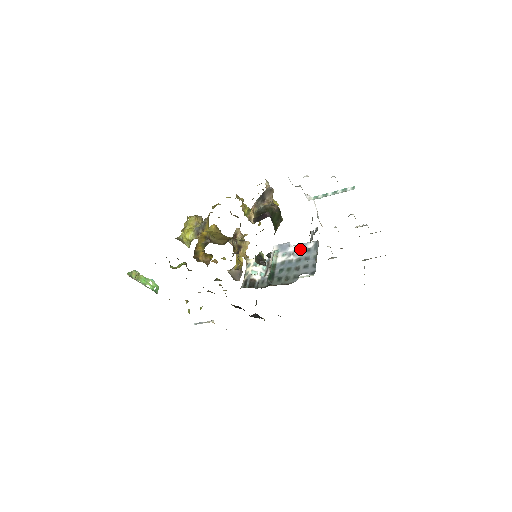
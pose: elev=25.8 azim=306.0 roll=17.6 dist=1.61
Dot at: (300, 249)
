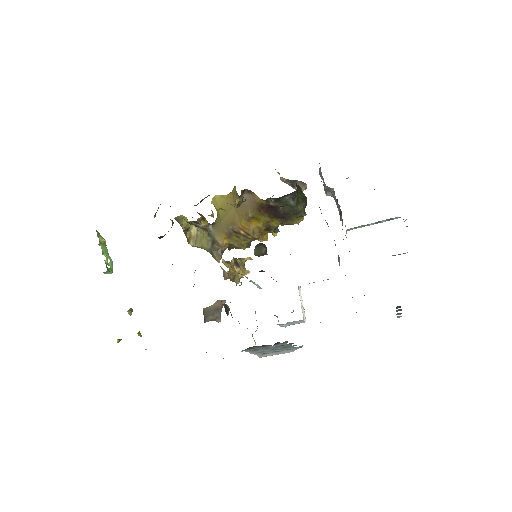
Dot at: occluded
